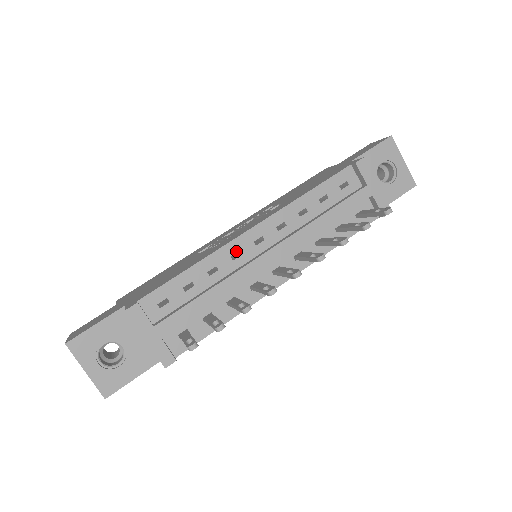
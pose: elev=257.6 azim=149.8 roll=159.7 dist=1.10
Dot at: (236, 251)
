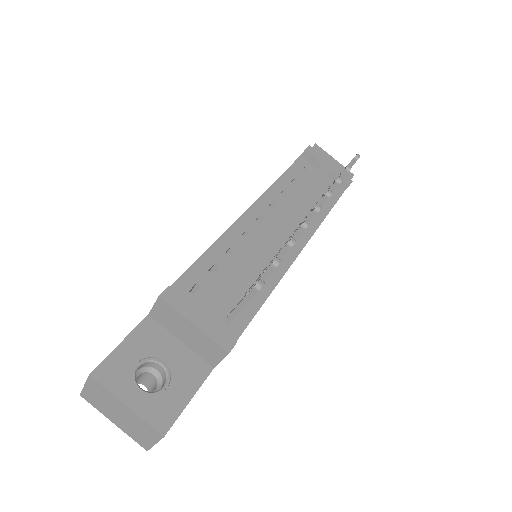
Dot at: (244, 230)
